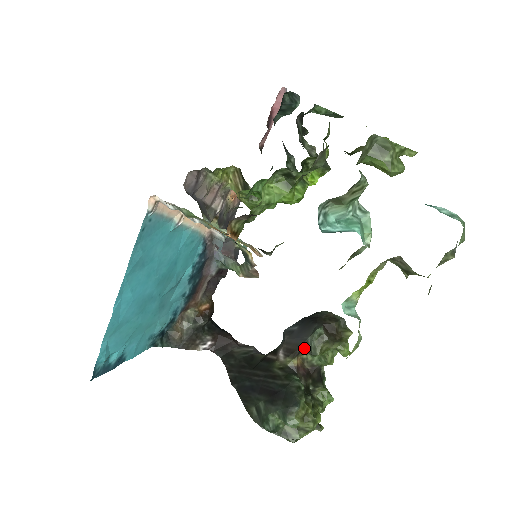
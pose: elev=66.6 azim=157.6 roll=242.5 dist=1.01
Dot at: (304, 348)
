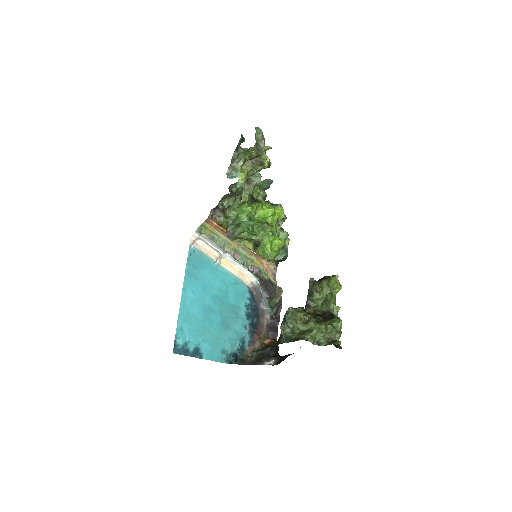
Dot at: (308, 298)
